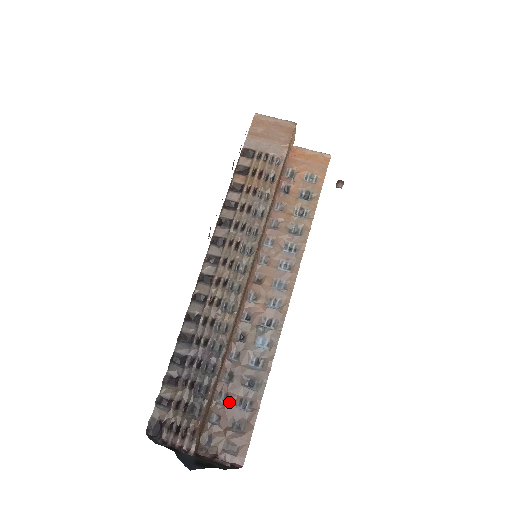
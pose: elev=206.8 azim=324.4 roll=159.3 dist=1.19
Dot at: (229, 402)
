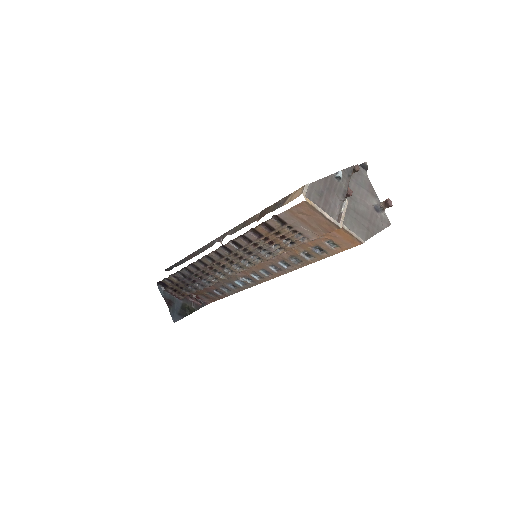
Dot at: (210, 288)
